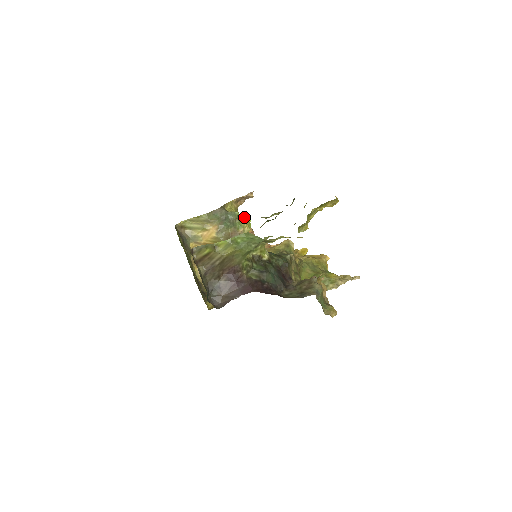
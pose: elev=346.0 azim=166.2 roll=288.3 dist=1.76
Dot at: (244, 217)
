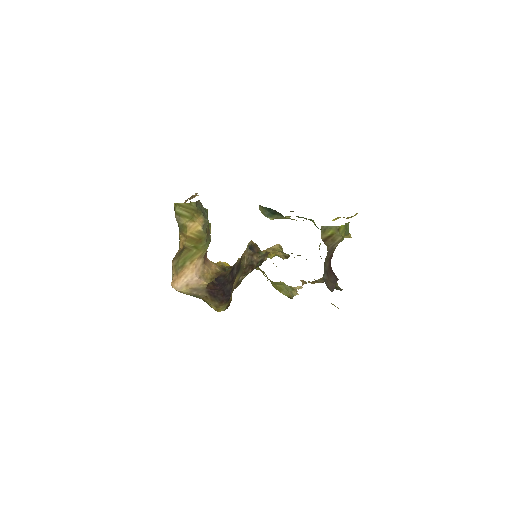
Dot at: occluded
